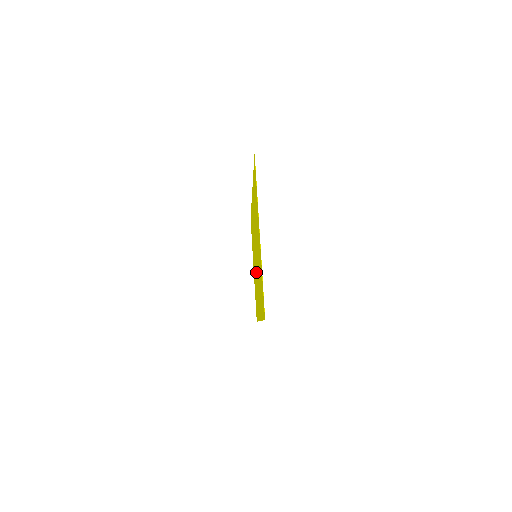
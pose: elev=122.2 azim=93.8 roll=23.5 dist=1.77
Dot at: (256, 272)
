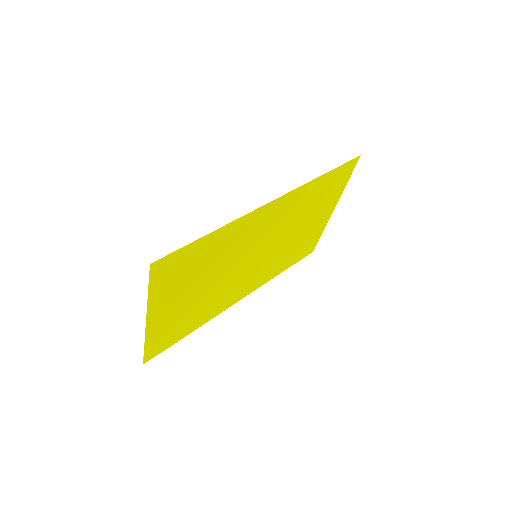
Dot at: (261, 261)
